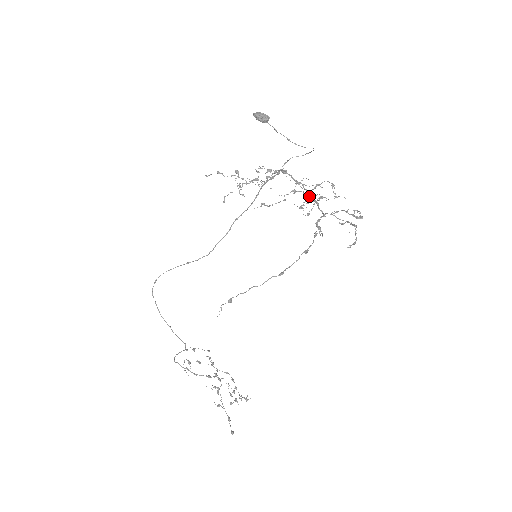
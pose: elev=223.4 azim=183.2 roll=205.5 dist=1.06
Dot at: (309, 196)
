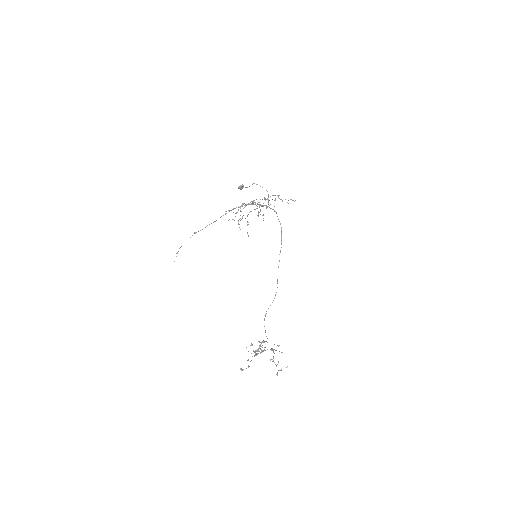
Dot at: occluded
